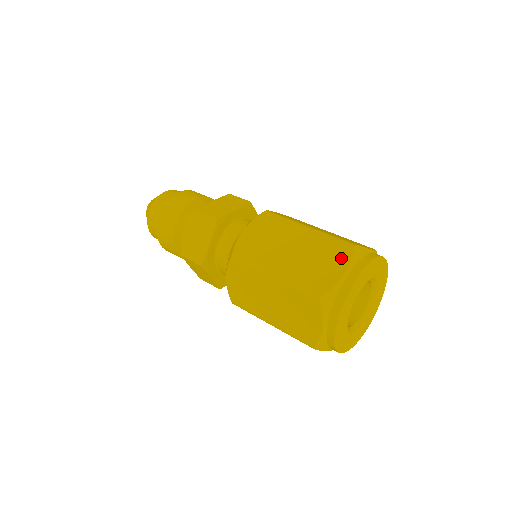
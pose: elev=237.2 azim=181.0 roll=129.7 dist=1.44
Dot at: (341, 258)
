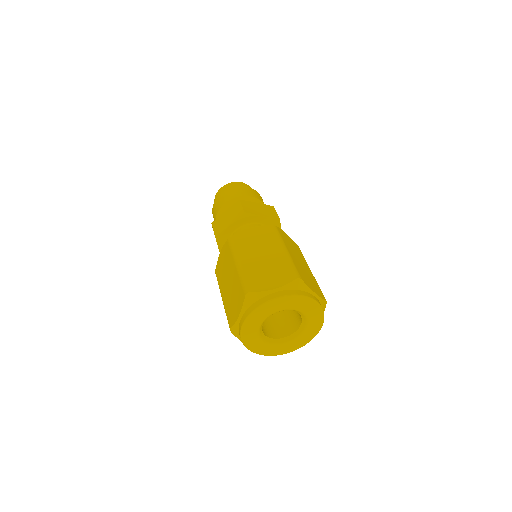
Dot at: (283, 279)
